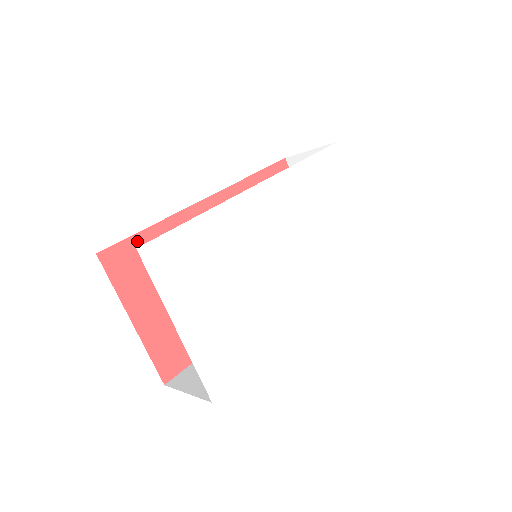
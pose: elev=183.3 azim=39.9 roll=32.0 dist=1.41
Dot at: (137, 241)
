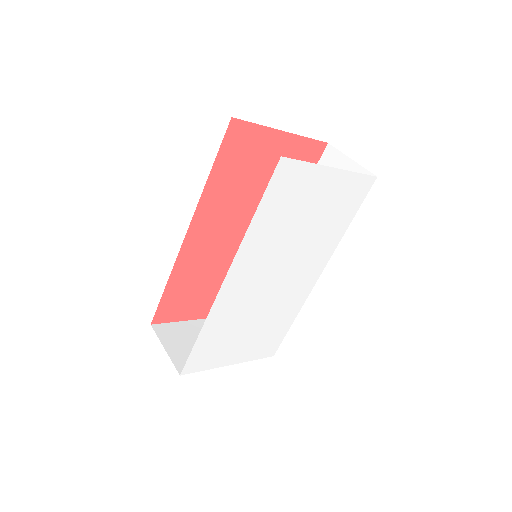
Dot at: (166, 299)
